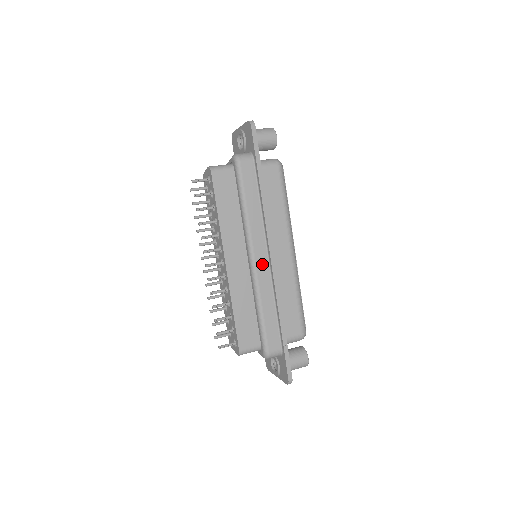
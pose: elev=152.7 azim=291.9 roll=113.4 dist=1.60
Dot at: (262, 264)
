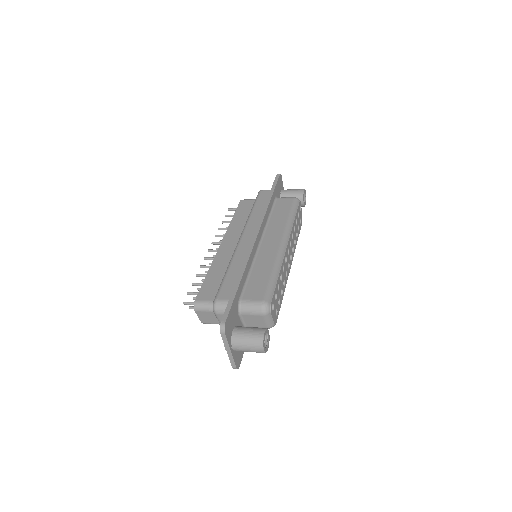
Dot at: (246, 241)
